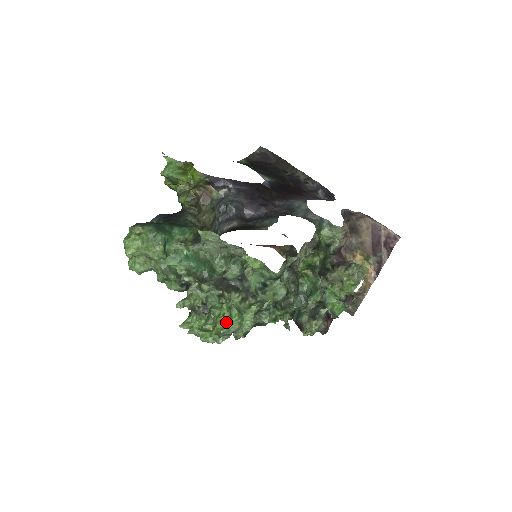
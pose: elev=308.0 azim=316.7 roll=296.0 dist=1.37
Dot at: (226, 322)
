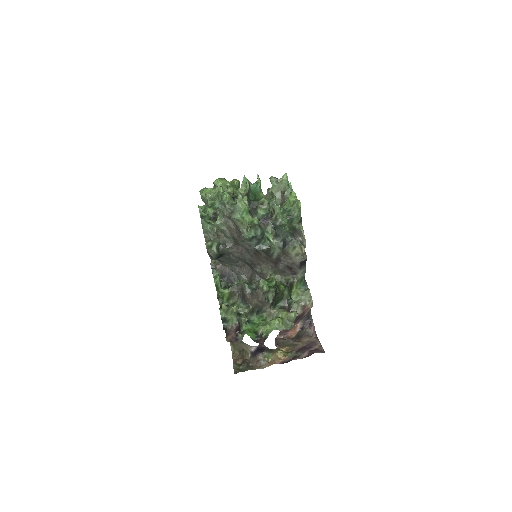
Dot at: occluded
